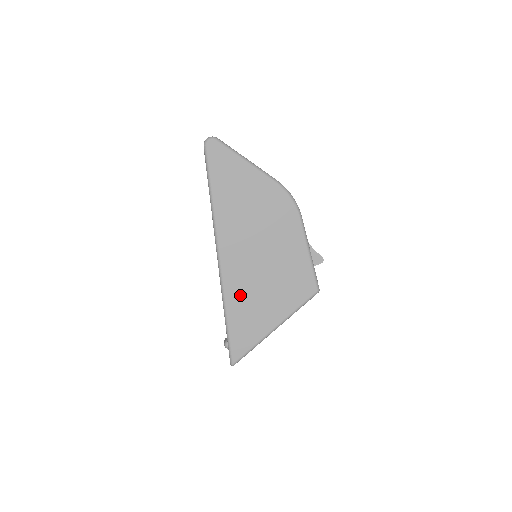
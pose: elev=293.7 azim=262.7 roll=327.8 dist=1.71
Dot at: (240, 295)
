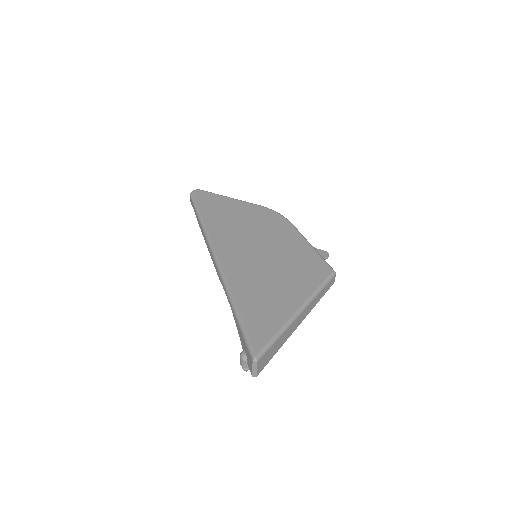
Dot at: (247, 285)
